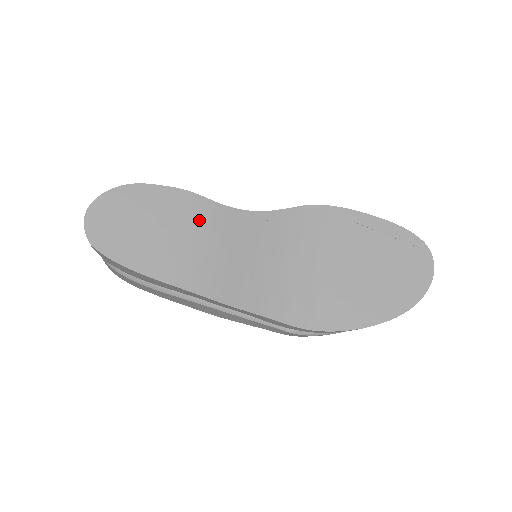
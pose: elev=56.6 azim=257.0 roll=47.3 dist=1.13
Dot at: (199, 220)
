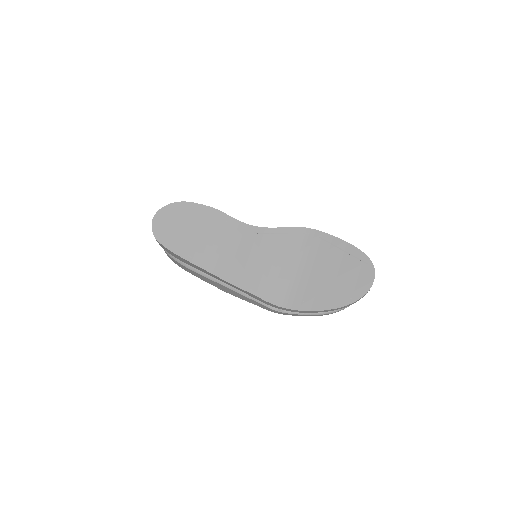
Dot at: (221, 228)
